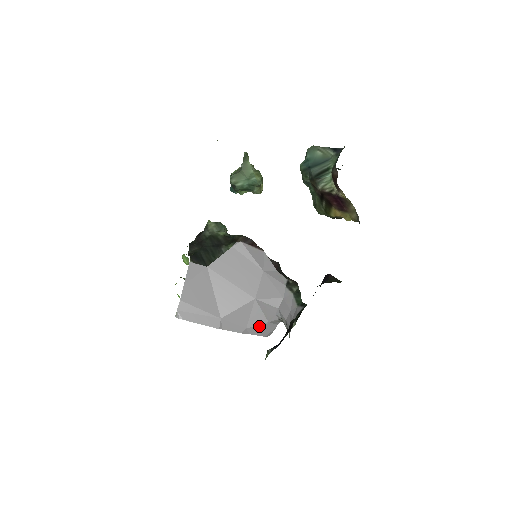
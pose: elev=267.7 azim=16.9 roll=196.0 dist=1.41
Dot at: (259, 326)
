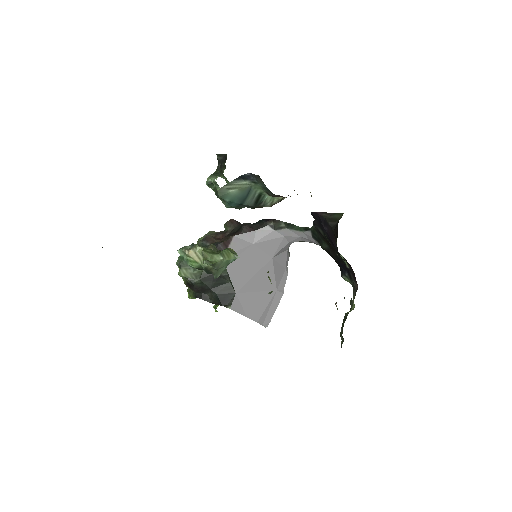
Dot at: (287, 258)
